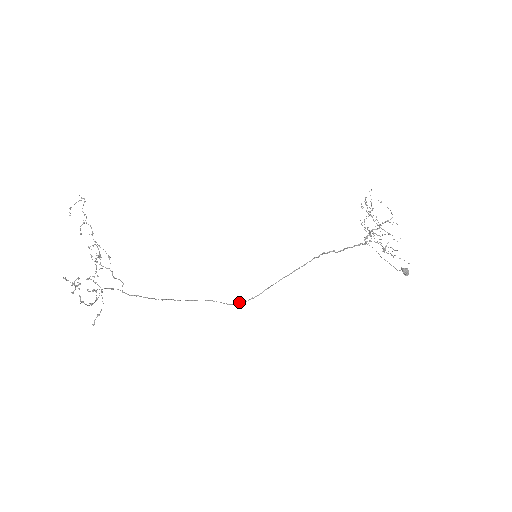
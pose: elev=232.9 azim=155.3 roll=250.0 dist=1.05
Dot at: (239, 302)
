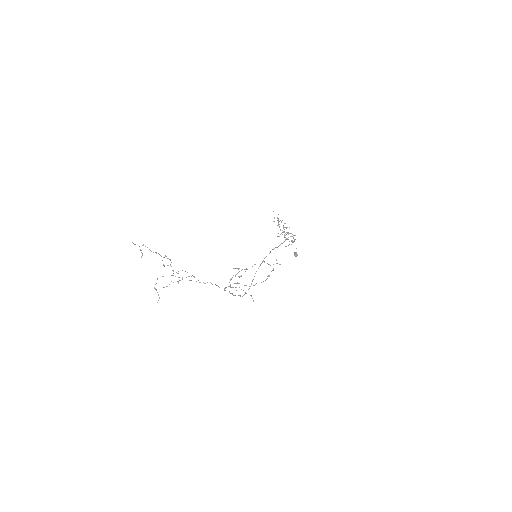
Dot at: occluded
